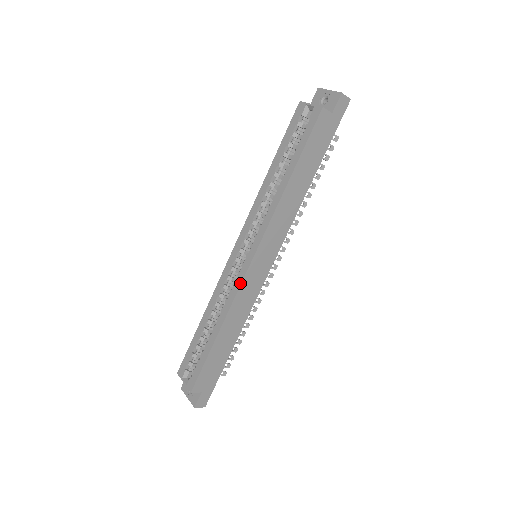
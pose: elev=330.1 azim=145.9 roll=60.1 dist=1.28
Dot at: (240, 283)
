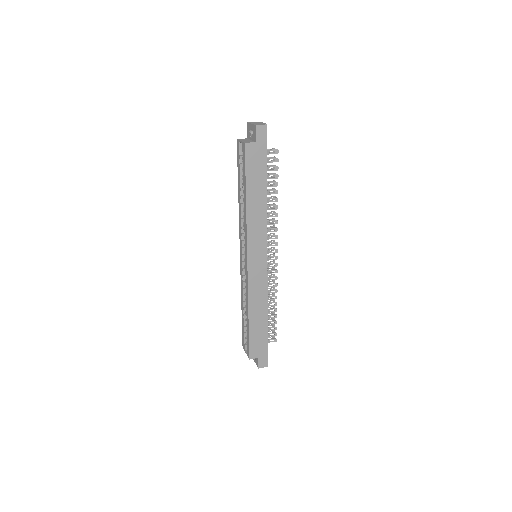
Dot at: (247, 280)
